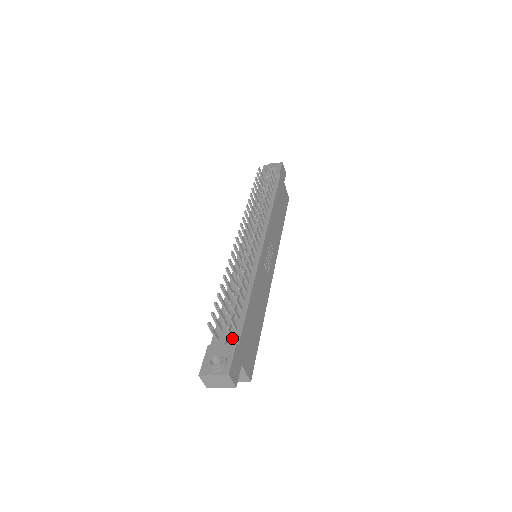
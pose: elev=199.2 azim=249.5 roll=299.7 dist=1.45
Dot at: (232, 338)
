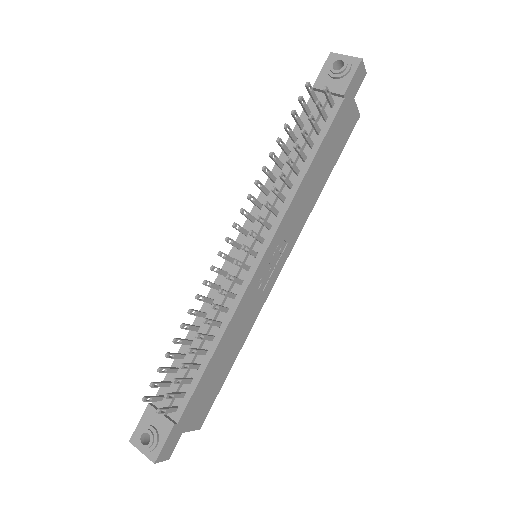
Dot at: (173, 412)
